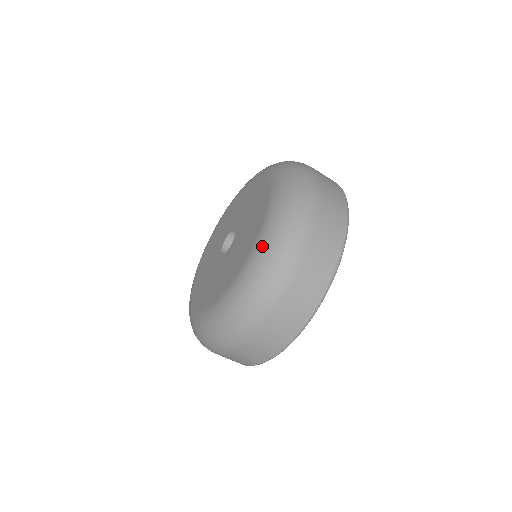
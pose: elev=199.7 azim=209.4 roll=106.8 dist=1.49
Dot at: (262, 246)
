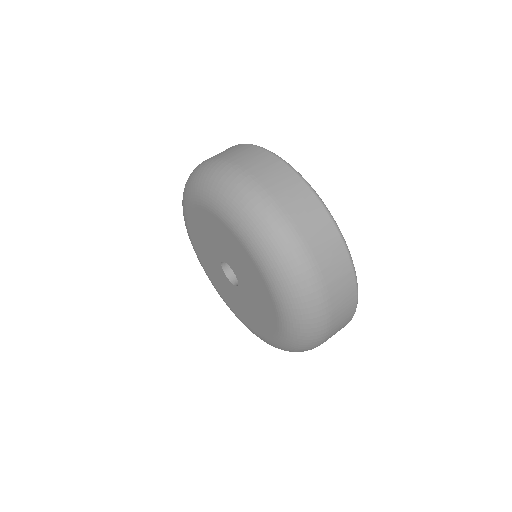
Dot at: (206, 196)
